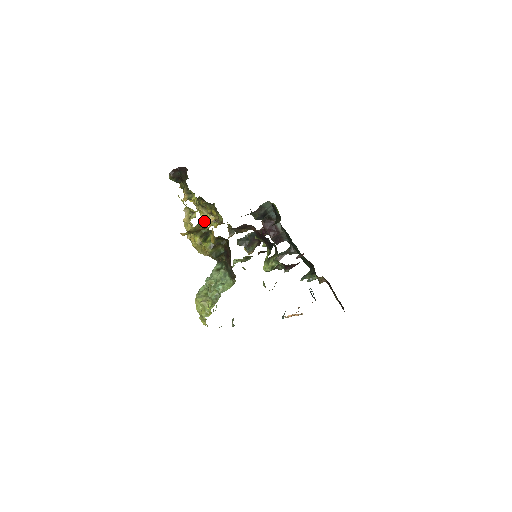
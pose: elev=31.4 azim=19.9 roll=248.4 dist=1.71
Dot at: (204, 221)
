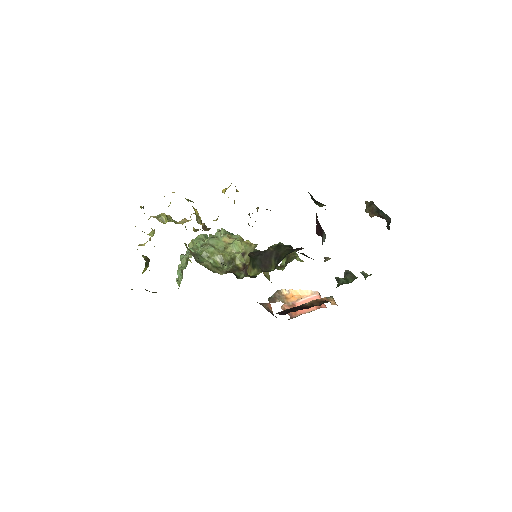
Dot at: (190, 217)
